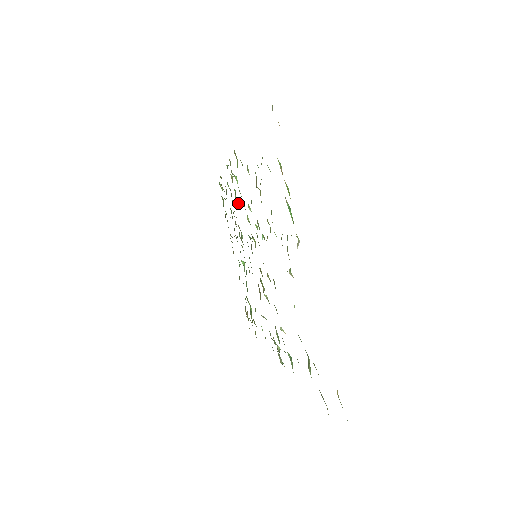
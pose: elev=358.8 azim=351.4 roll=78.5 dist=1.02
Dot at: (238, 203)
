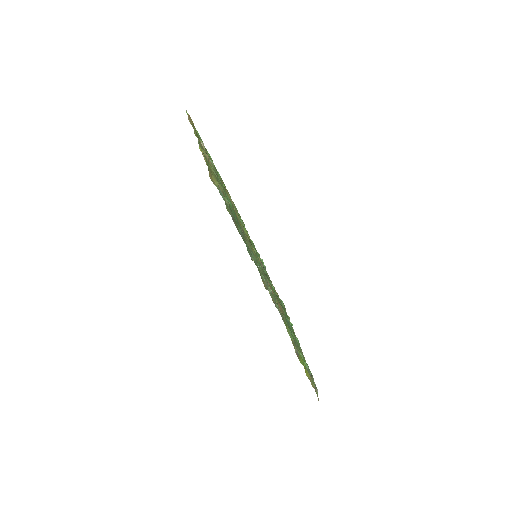
Dot at: occluded
